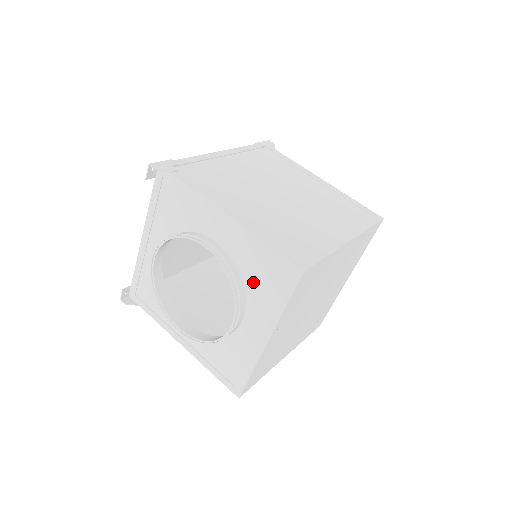
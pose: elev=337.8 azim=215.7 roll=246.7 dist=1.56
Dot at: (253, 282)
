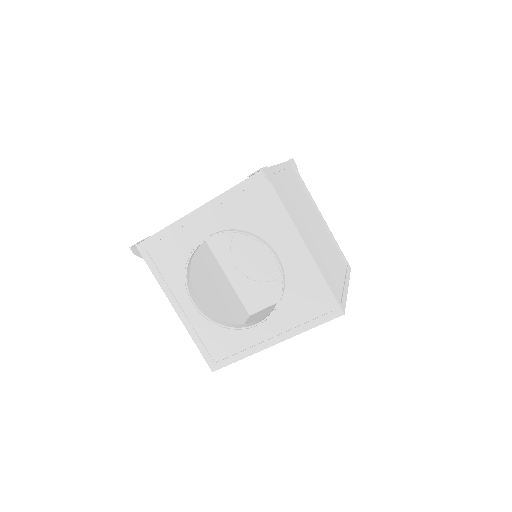
Dot at: (293, 300)
